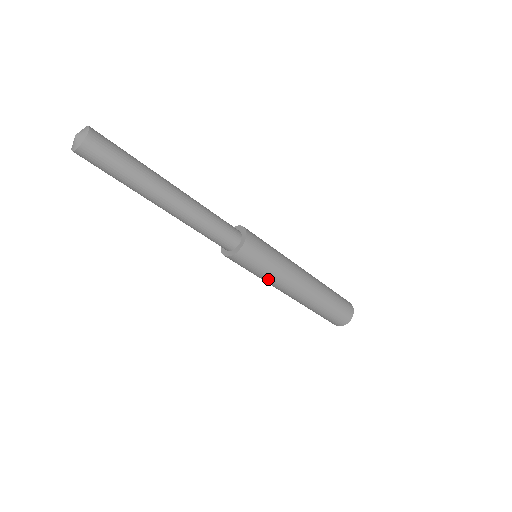
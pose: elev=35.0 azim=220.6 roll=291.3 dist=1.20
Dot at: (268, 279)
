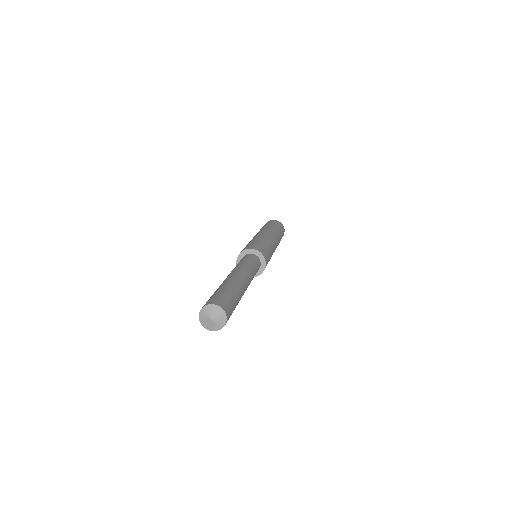
Dot at: occluded
